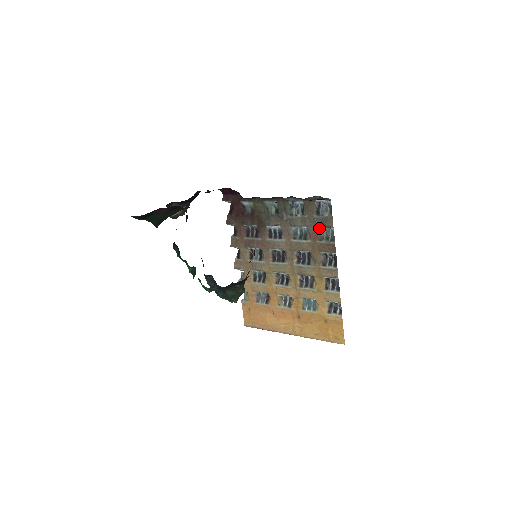
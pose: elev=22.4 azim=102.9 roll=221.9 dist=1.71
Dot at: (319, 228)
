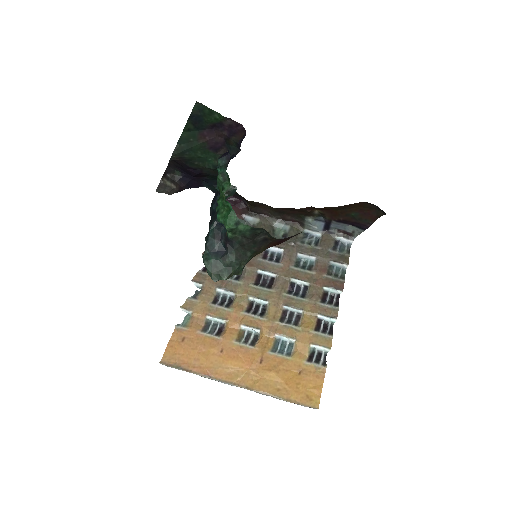
Dot at: (329, 264)
